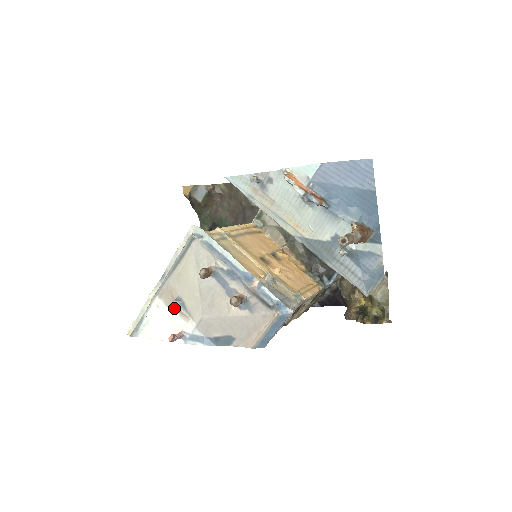
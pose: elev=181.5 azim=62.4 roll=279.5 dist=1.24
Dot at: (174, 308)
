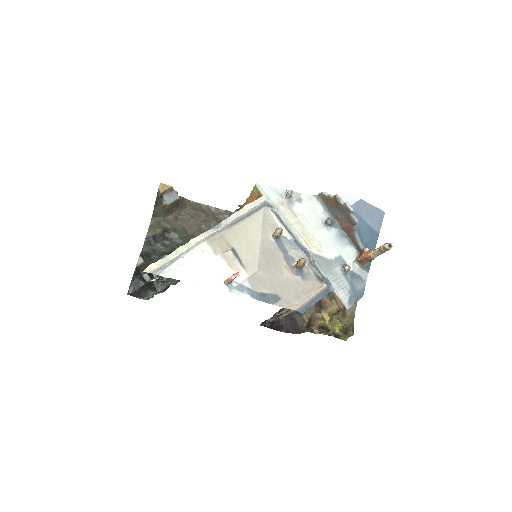
Dot at: (223, 257)
